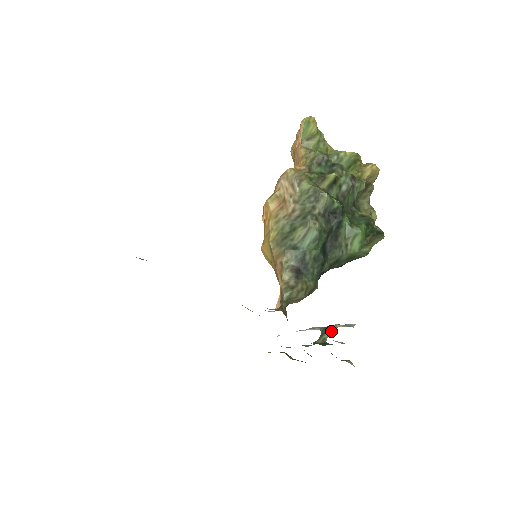
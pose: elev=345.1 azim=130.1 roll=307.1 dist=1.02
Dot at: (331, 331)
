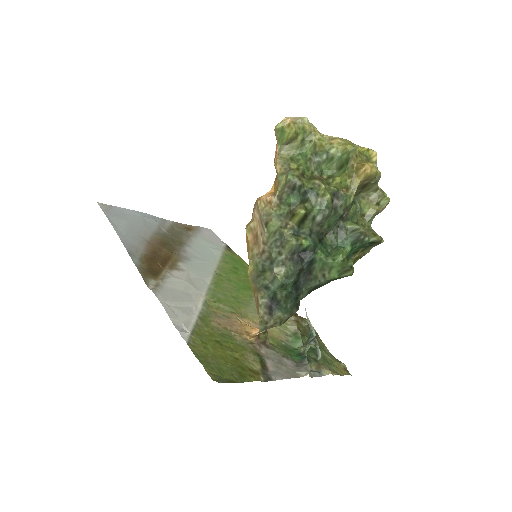
Dot at: (311, 344)
